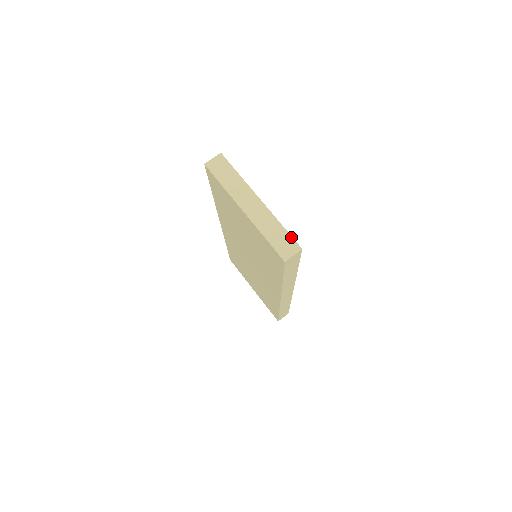
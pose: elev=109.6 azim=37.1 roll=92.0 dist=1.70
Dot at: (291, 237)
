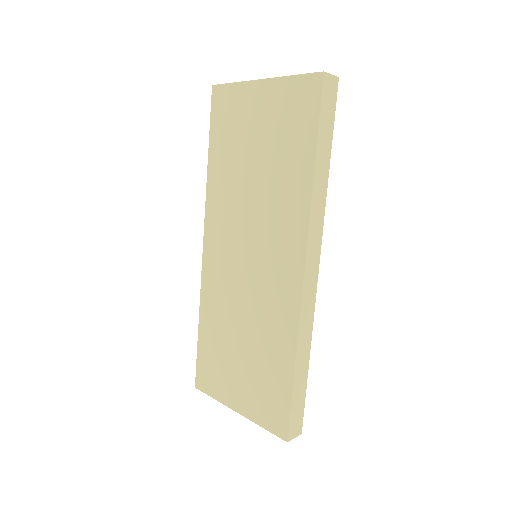
Dot at: occluded
